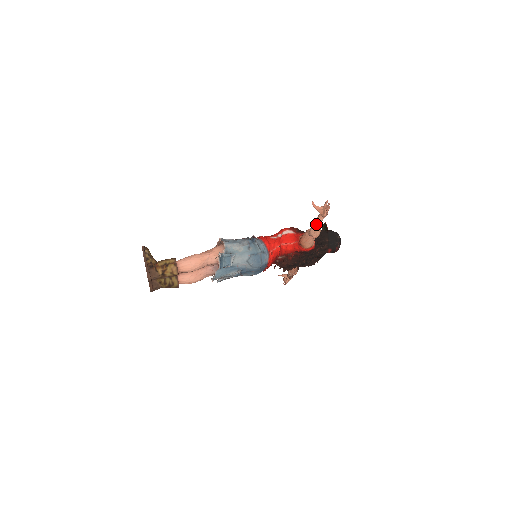
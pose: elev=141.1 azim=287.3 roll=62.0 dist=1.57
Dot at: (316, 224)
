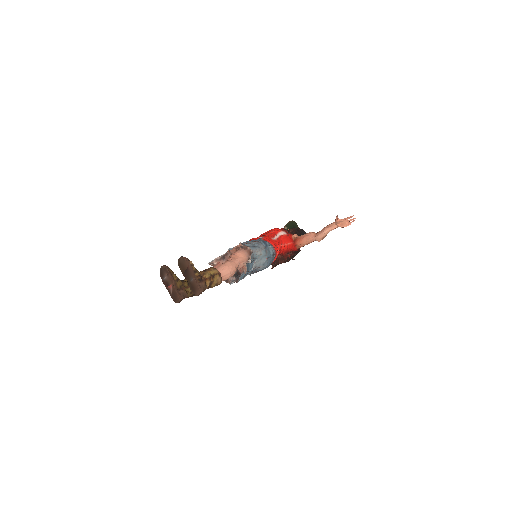
Dot at: (328, 232)
